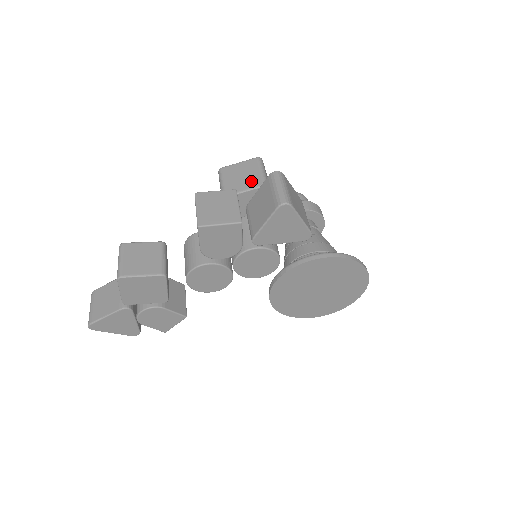
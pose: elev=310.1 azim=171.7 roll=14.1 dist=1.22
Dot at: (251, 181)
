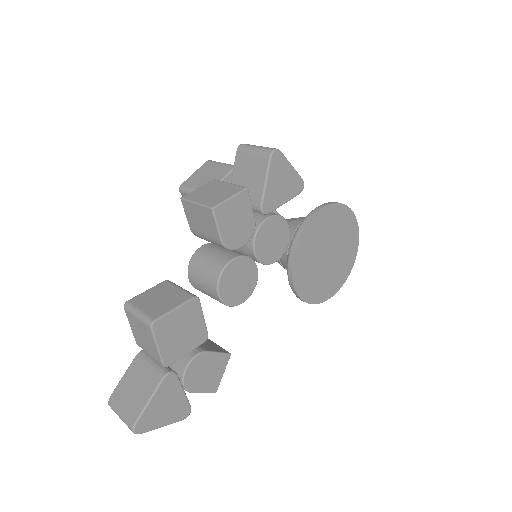
Dot at: (220, 172)
